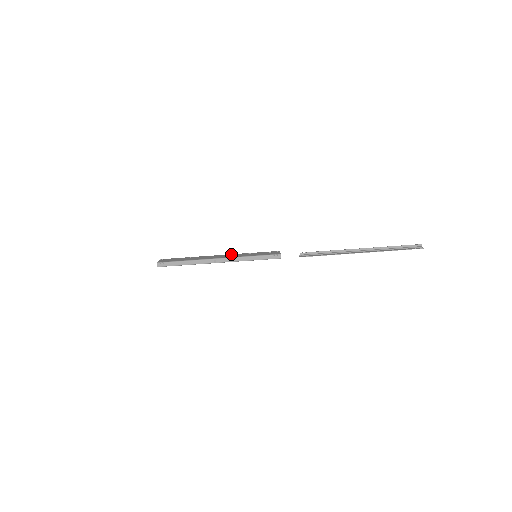
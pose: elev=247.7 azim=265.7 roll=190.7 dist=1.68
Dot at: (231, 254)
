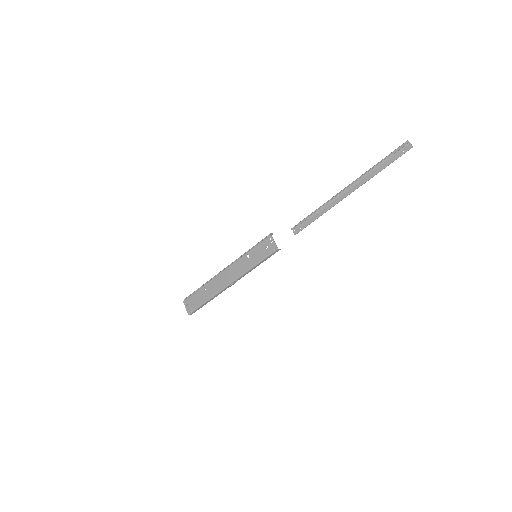
Dot at: (233, 265)
